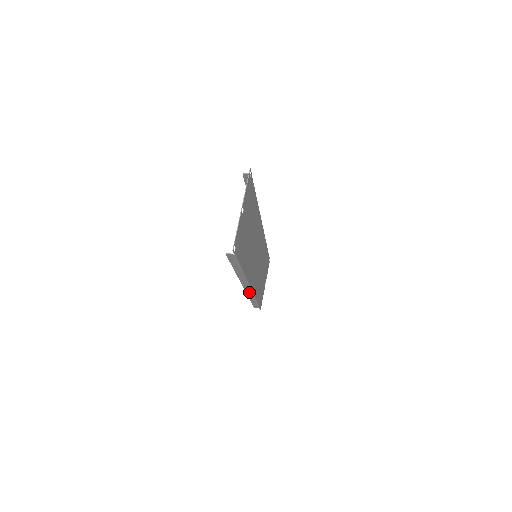
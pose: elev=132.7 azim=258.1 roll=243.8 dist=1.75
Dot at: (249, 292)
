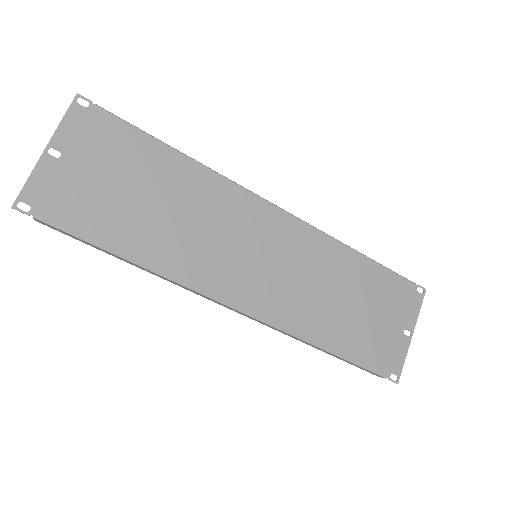
Dot at: (264, 323)
